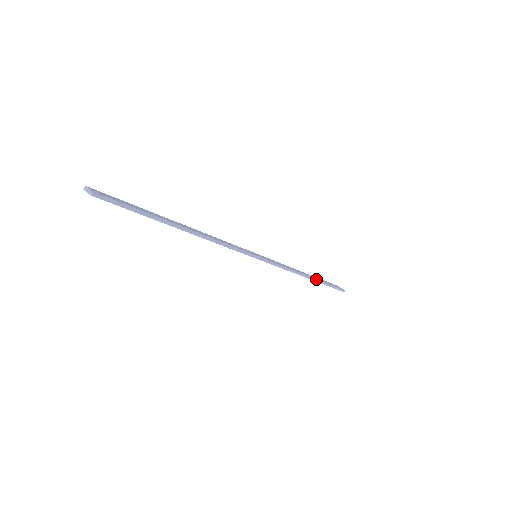
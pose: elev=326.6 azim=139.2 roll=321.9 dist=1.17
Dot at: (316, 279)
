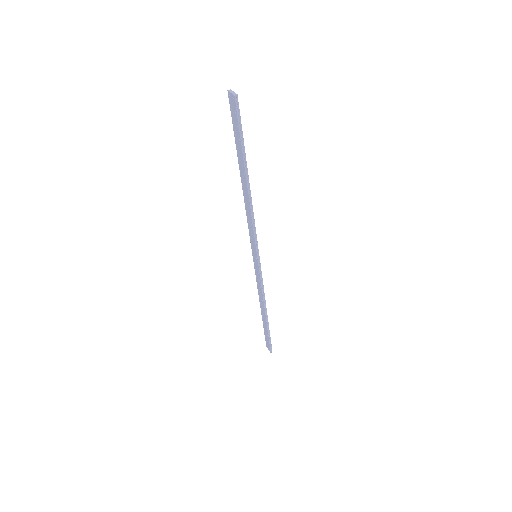
Dot at: occluded
